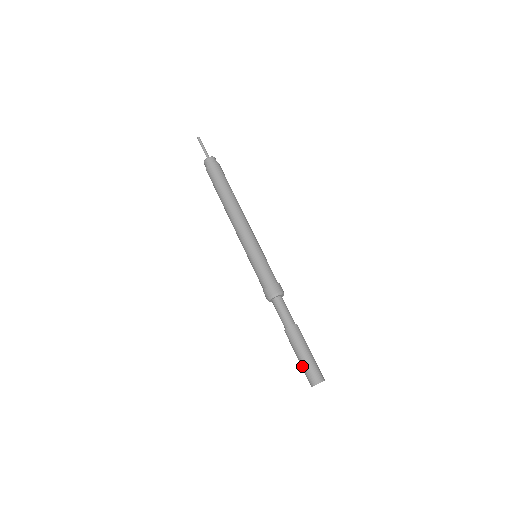
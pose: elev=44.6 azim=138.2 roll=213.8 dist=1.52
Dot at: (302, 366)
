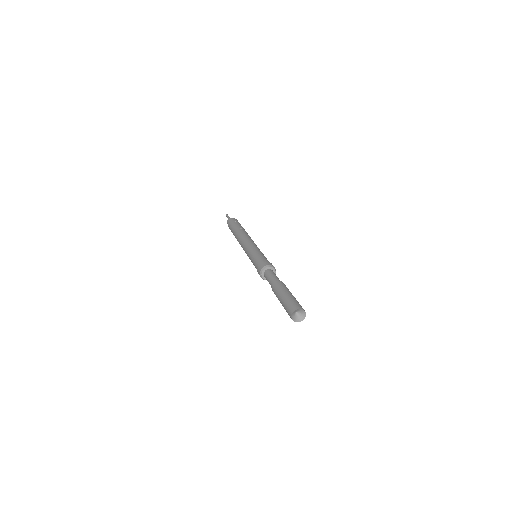
Dot at: (284, 308)
